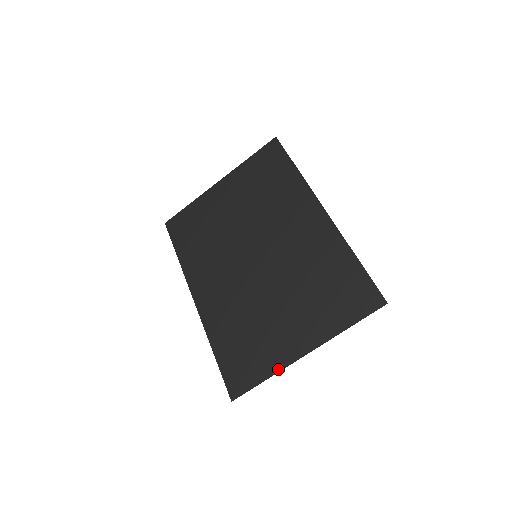
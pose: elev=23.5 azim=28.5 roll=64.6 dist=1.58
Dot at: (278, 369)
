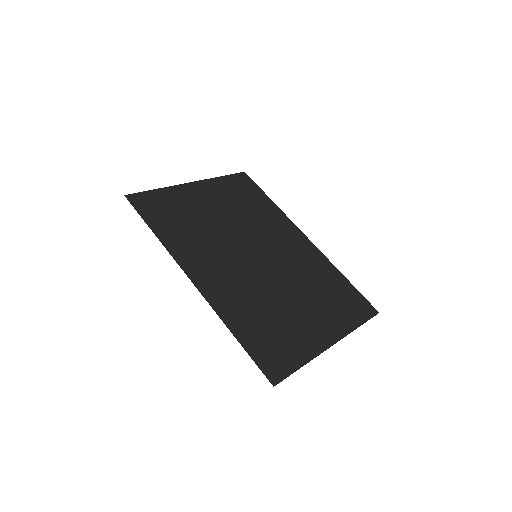
Dot at: (313, 355)
